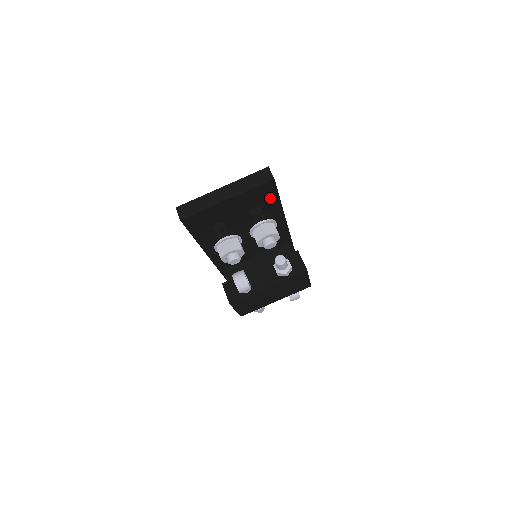
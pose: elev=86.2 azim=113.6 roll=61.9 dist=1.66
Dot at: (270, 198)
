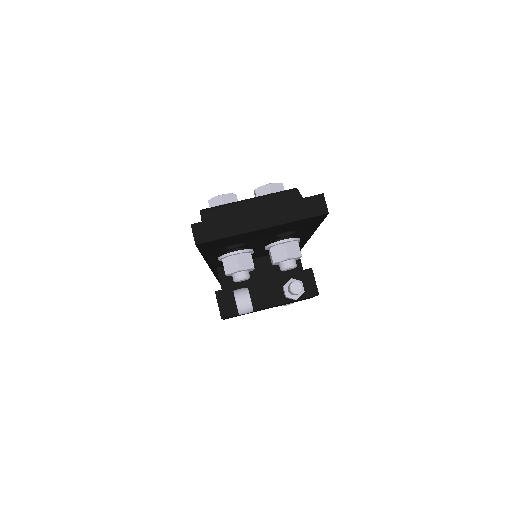
Dot at: (310, 225)
